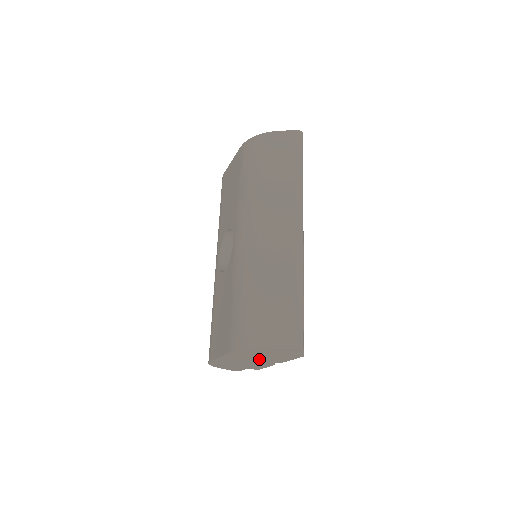
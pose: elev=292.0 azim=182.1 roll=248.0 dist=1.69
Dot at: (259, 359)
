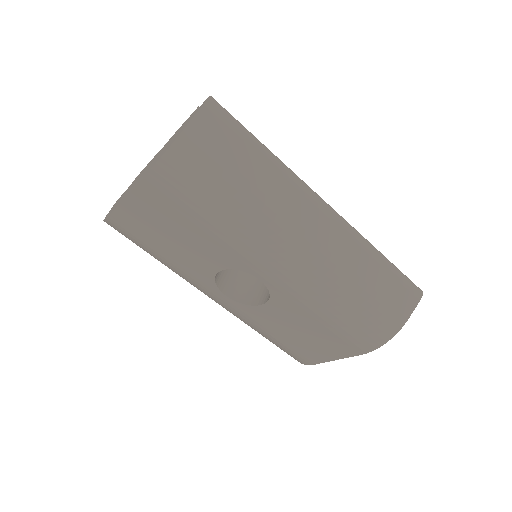
Dot at: occluded
